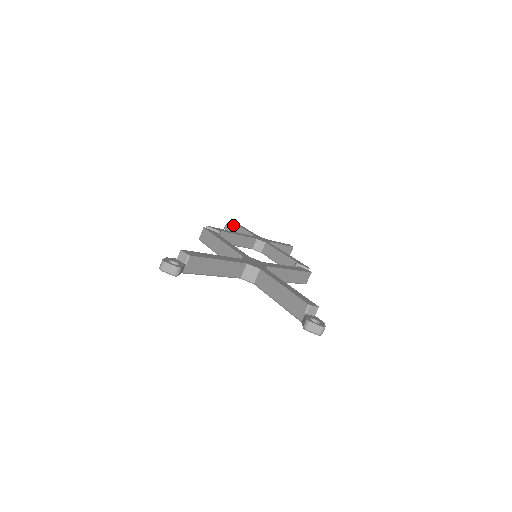
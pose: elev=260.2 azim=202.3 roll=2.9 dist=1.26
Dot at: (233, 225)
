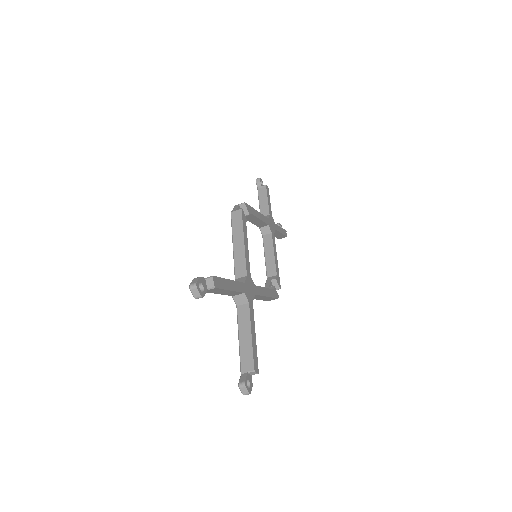
Dot at: (264, 185)
